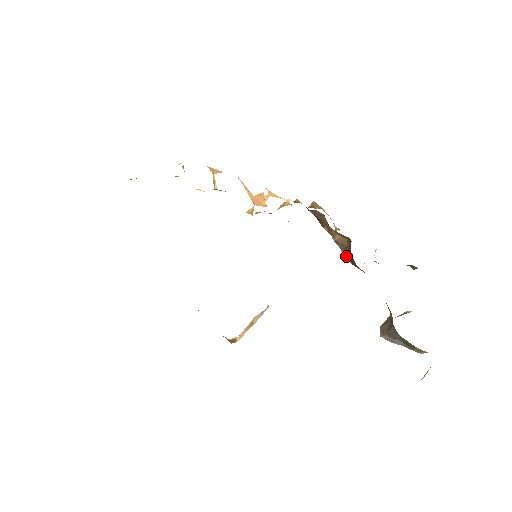
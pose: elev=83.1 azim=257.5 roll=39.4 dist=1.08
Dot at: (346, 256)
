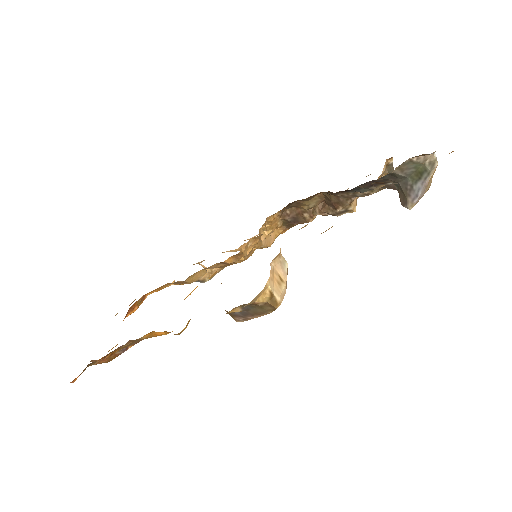
Dot at: (335, 210)
